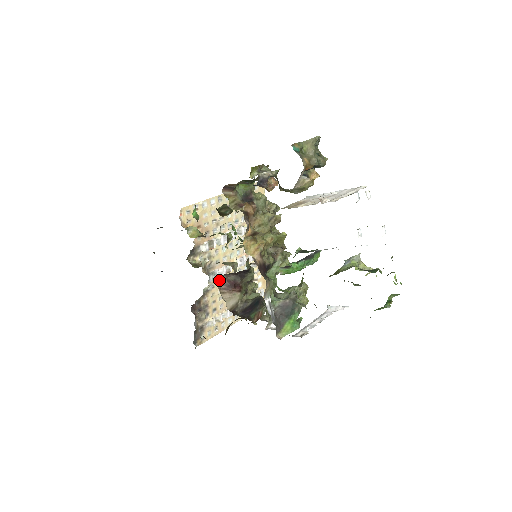
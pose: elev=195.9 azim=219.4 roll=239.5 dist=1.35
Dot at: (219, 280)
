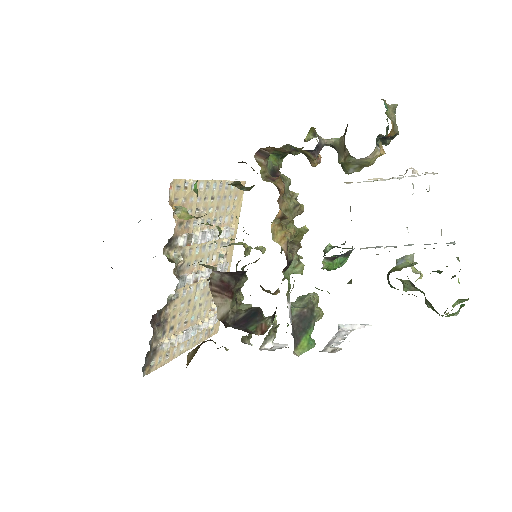
Dot at: (211, 279)
